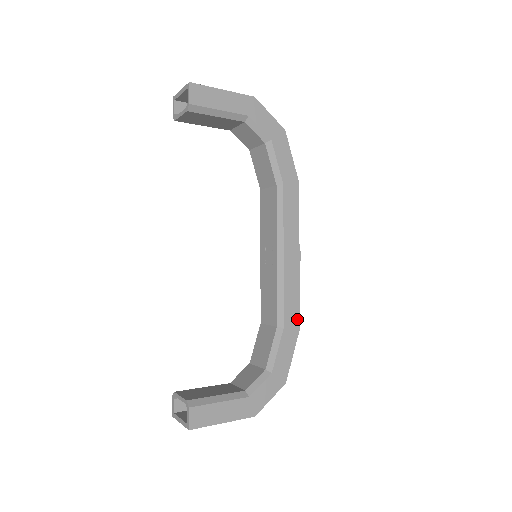
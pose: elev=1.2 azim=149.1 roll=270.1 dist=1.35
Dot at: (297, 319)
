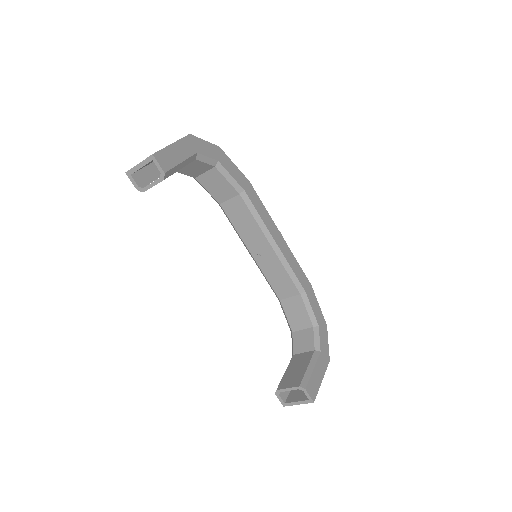
Dot at: (306, 279)
